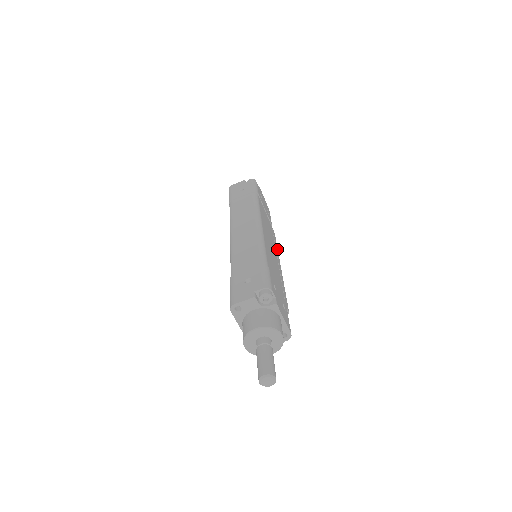
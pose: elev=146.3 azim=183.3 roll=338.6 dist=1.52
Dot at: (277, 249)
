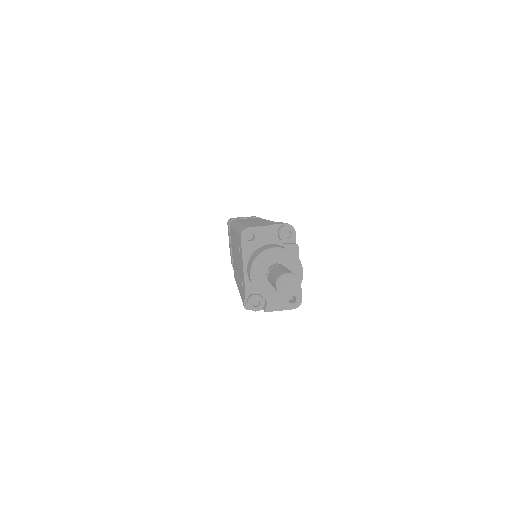
Dot at: occluded
